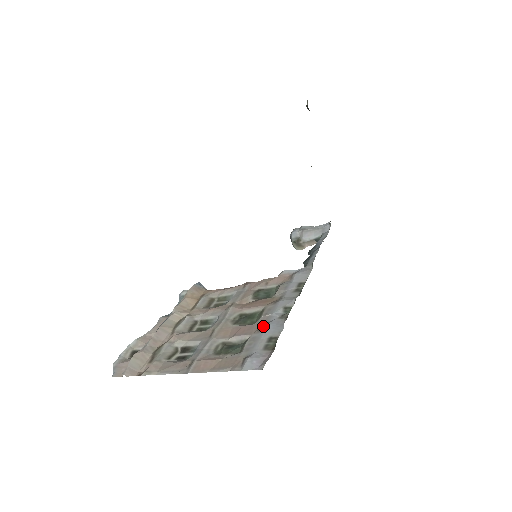
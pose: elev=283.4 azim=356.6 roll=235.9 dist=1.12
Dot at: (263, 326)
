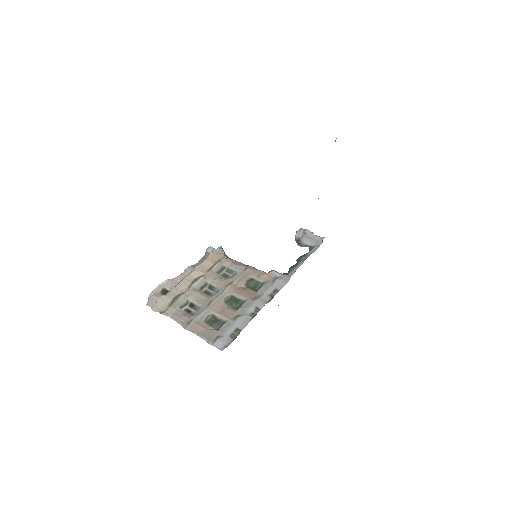
Dot at: (238, 317)
